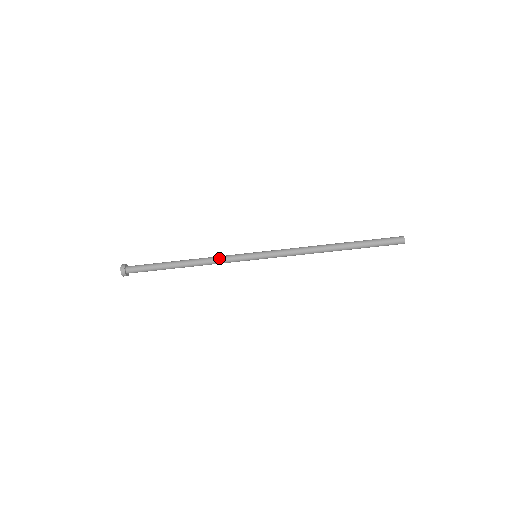
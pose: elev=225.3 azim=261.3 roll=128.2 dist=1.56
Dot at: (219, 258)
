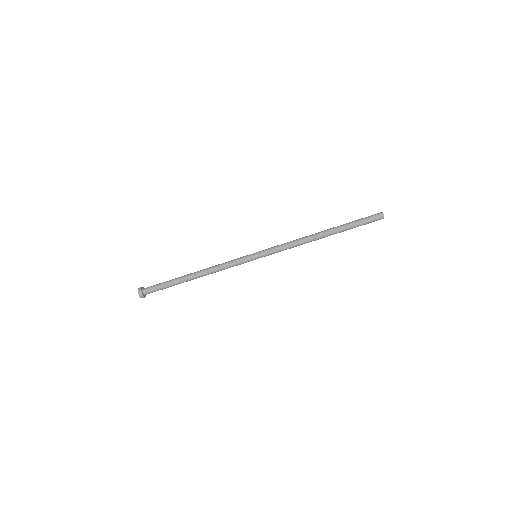
Dot at: (223, 263)
